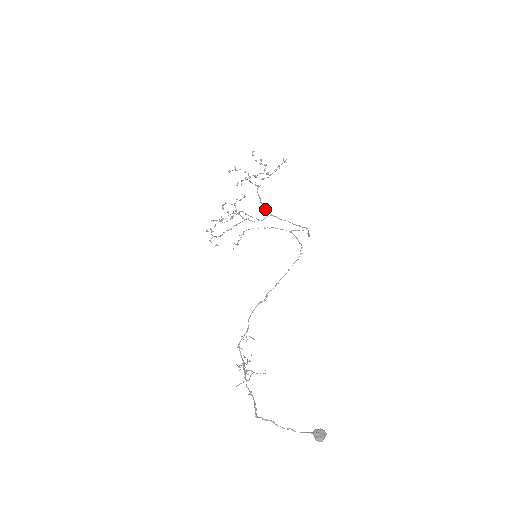
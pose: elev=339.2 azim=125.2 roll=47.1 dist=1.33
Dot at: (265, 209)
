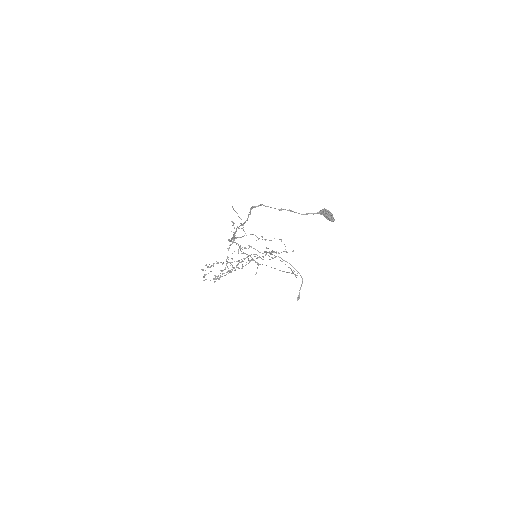
Dot at: (271, 254)
